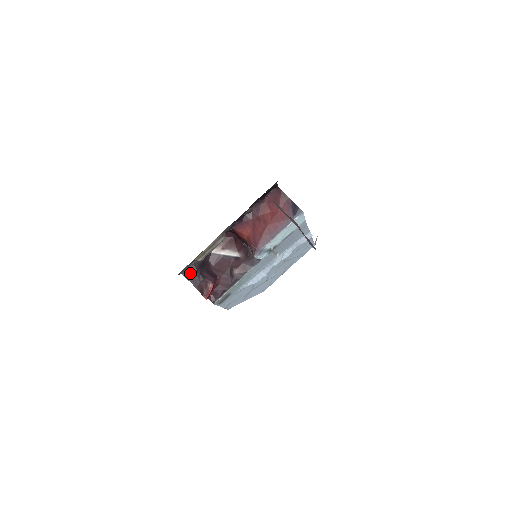
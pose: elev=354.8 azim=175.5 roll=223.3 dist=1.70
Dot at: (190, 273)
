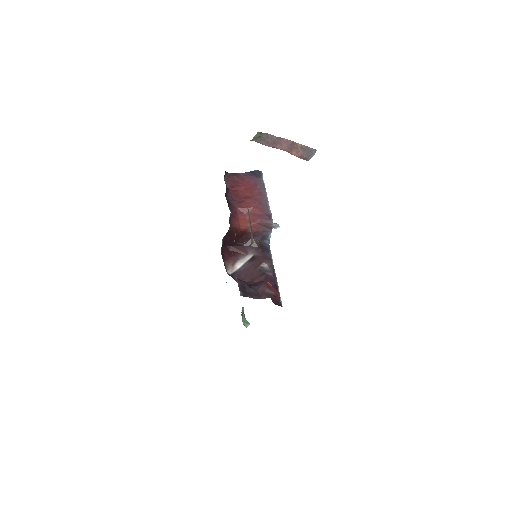
Dot at: (243, 290)
